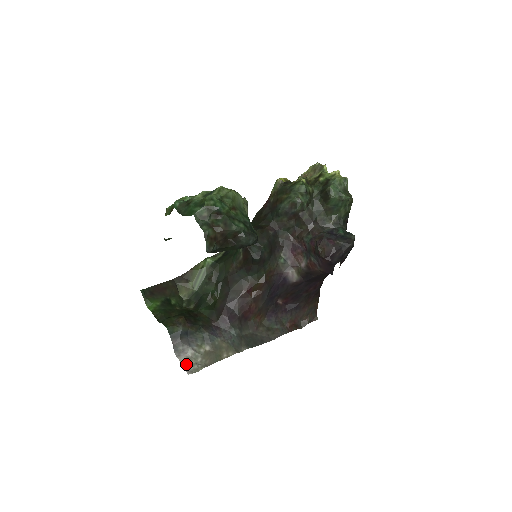
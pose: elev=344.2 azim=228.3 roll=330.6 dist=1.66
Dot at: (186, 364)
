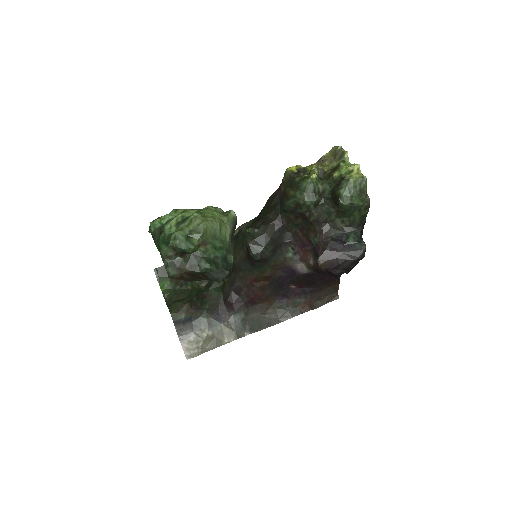
Dot at: (187, 348)
